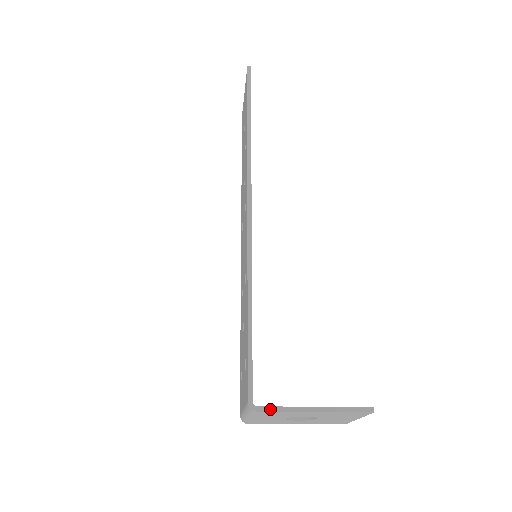
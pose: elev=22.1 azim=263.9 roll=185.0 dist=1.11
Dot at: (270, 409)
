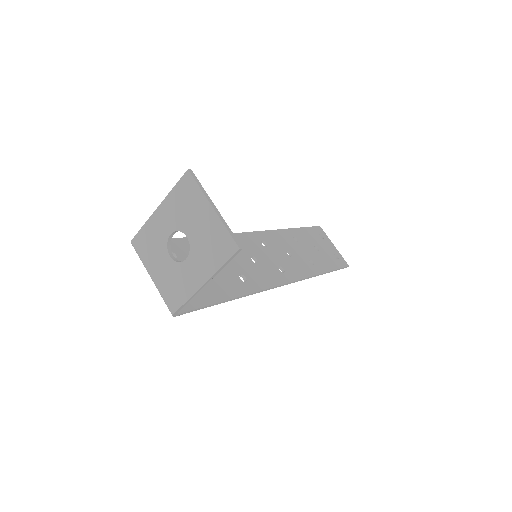
Dot at: (139, 233)
